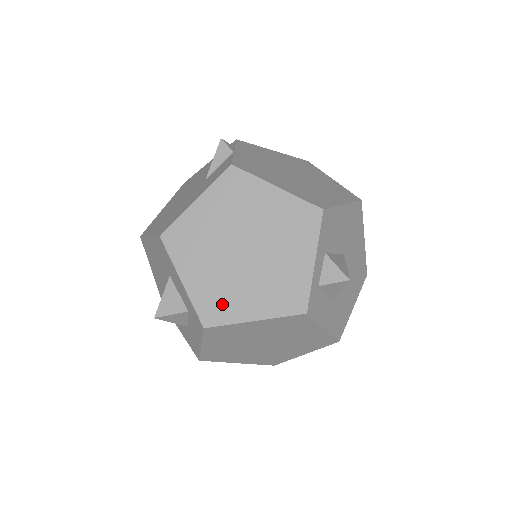
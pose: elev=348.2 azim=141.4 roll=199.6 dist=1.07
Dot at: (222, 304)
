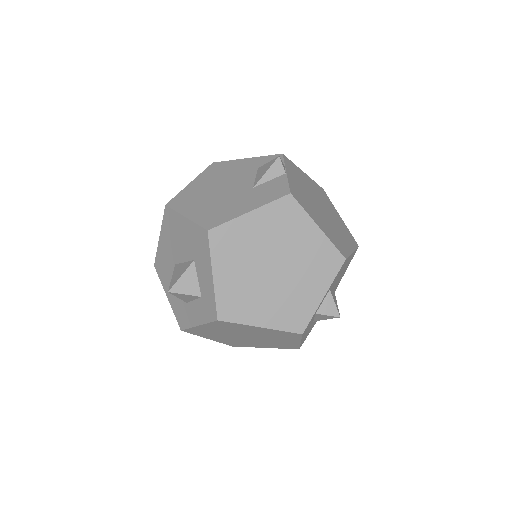
Dot at: (240, 306)
